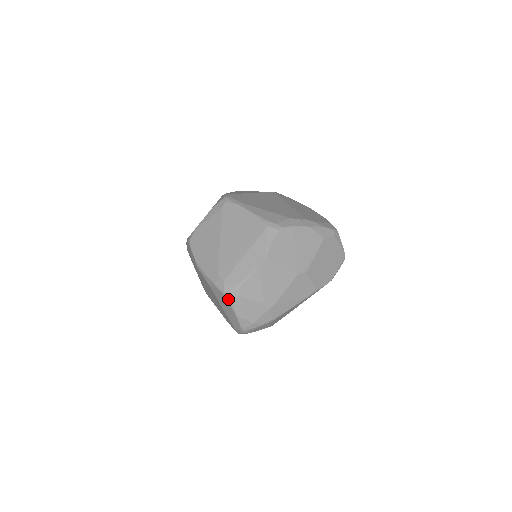
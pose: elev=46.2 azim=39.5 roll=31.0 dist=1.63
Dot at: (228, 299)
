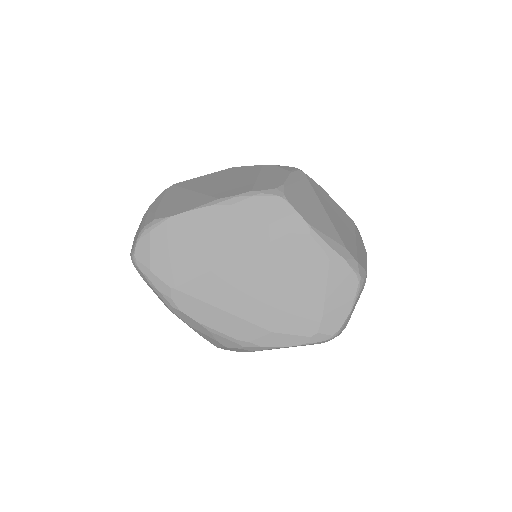
Dot at: (359, 285)
